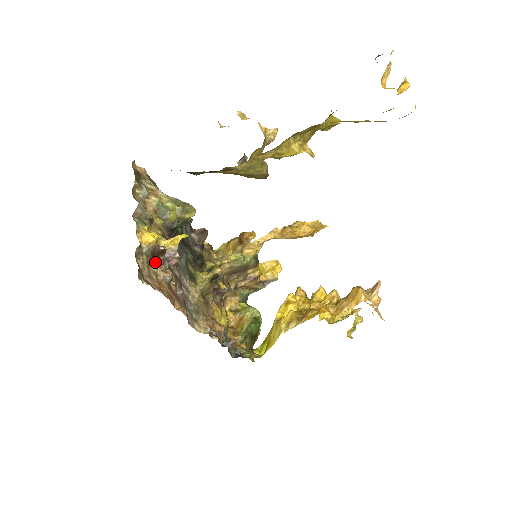
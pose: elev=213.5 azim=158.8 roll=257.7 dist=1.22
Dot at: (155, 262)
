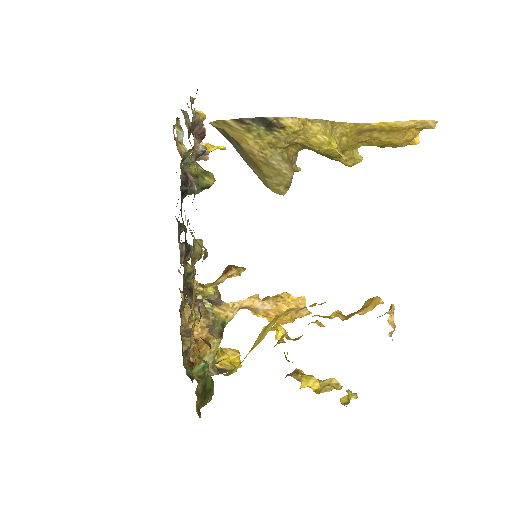
Dot at: (192, 134)
